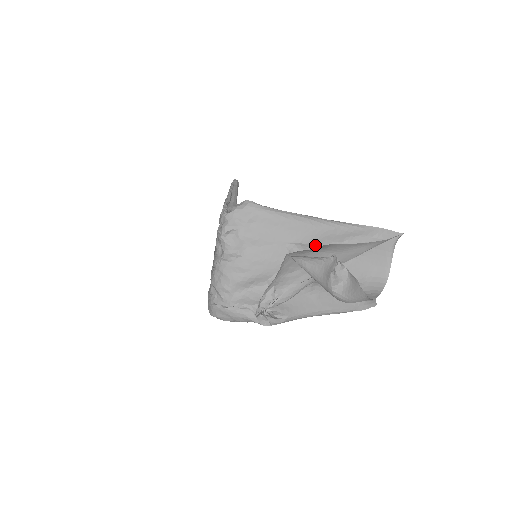
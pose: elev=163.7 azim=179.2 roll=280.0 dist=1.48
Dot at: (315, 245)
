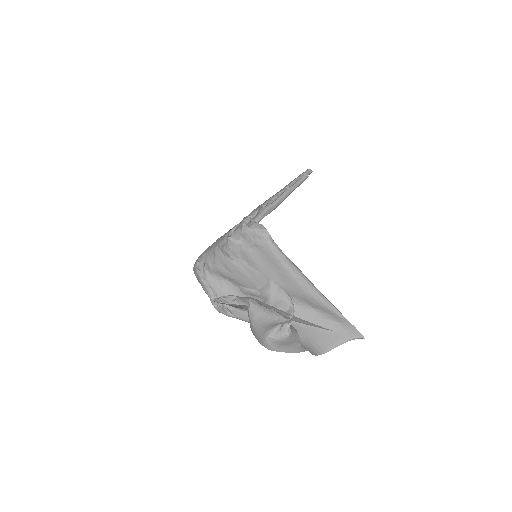
Dot at: (289, 296)
